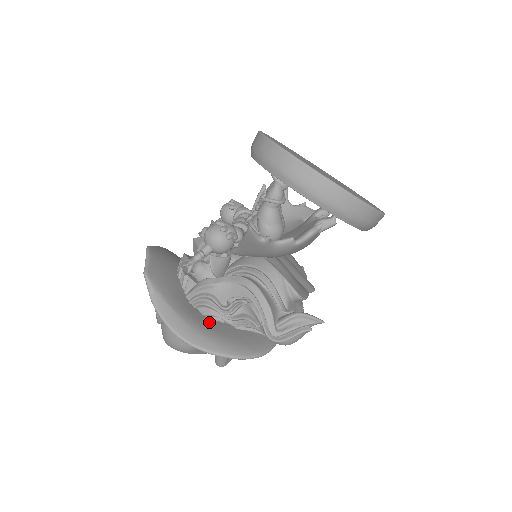
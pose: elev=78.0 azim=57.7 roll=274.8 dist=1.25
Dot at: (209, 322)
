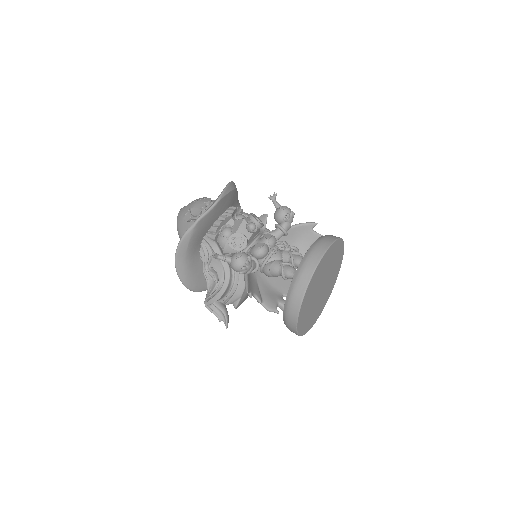
Dot at: (197, 259)
